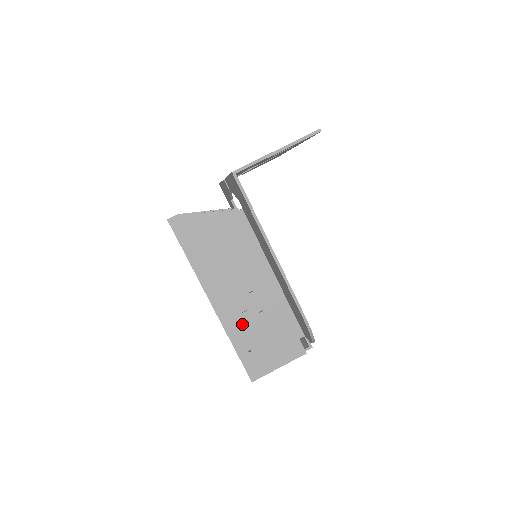
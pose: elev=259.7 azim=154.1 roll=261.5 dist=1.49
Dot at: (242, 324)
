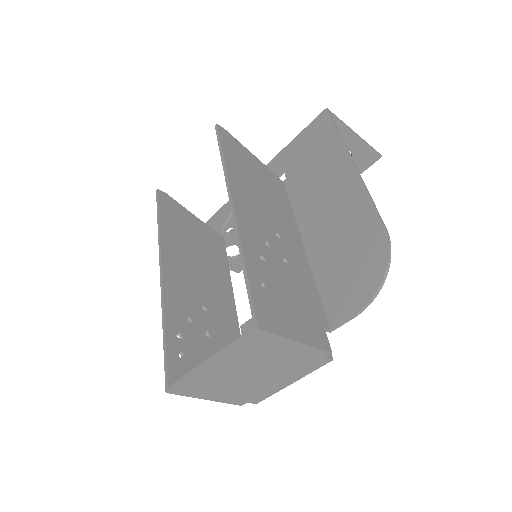
Dot at: (262, 254)
